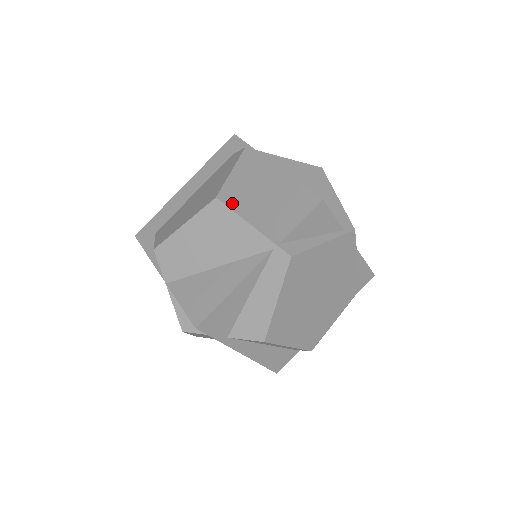
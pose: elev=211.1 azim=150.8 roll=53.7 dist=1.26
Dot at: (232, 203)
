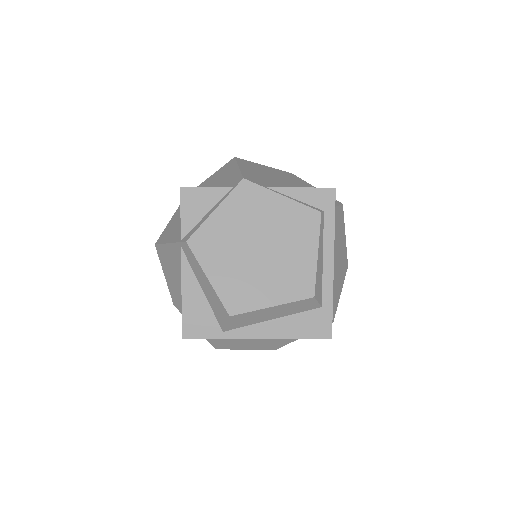
Dot at: (162, 240)
